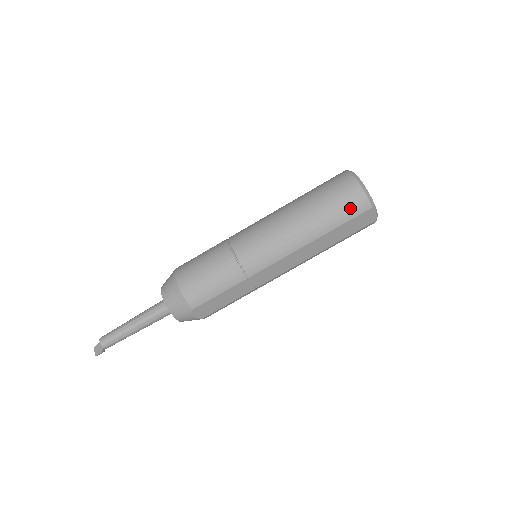
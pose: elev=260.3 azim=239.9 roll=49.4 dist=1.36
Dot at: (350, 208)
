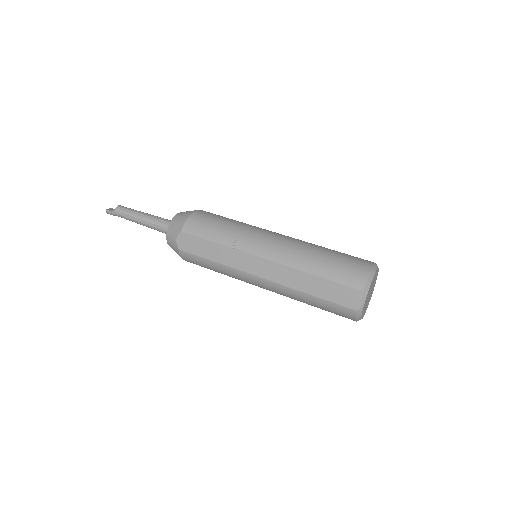
Dot at: (347, 274)
